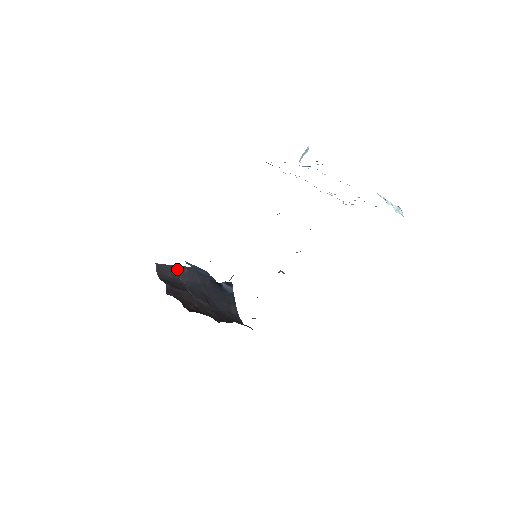
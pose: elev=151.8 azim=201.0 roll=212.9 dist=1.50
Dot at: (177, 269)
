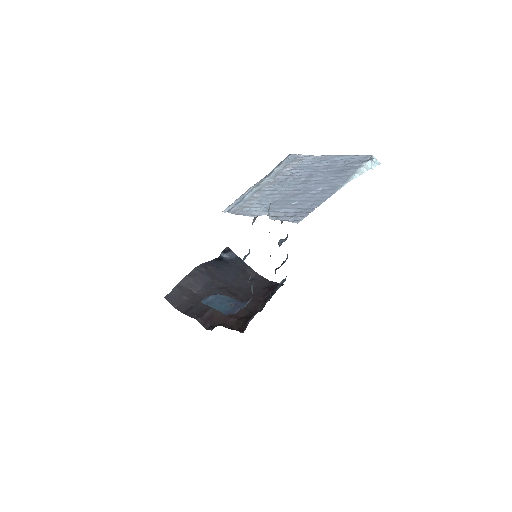
Dot at: (183, 285)
